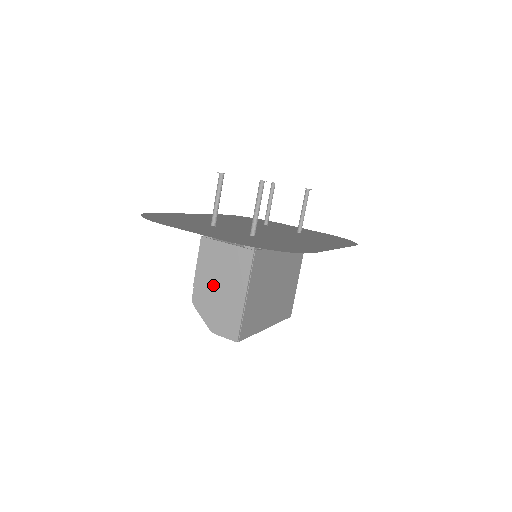
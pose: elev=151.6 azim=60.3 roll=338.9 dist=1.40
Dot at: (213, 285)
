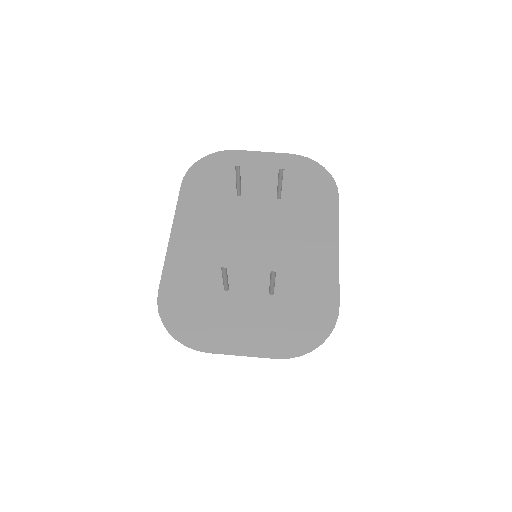
Dot at: occluded
